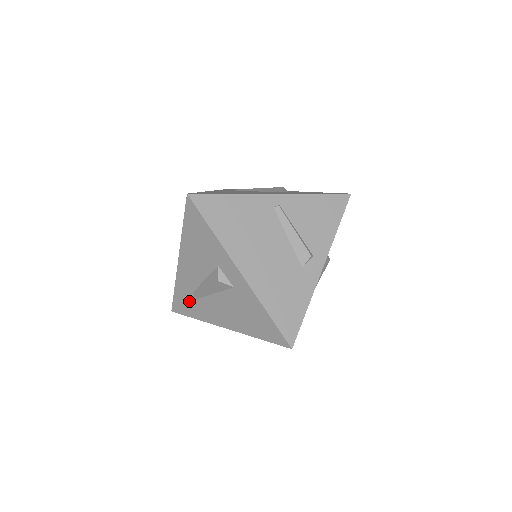
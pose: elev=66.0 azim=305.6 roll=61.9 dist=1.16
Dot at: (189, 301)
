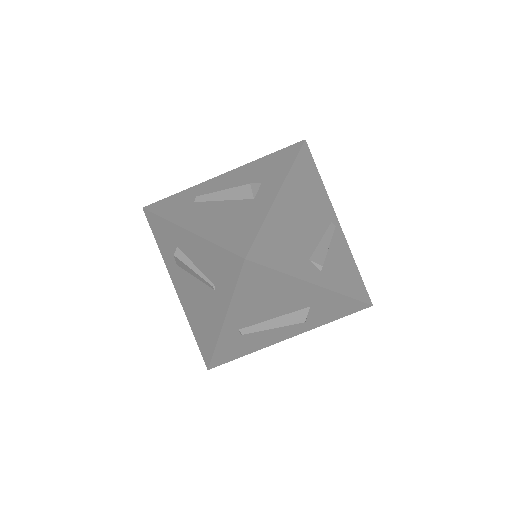
Dot at: (180, 202)
